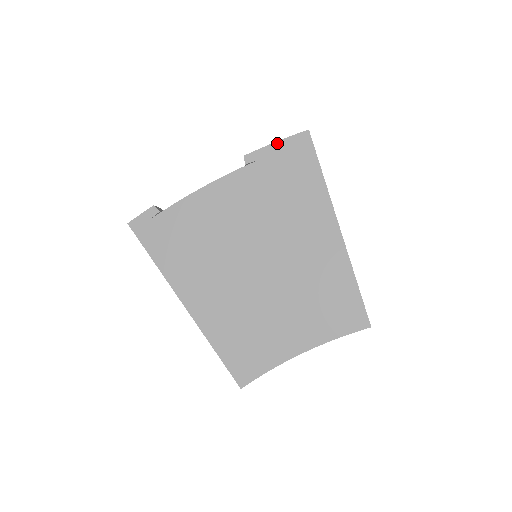
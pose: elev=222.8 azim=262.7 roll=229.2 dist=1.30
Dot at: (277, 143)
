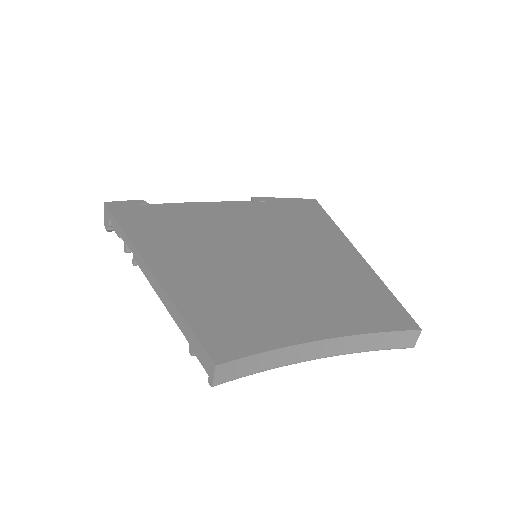
Dot at: (285, 198)
